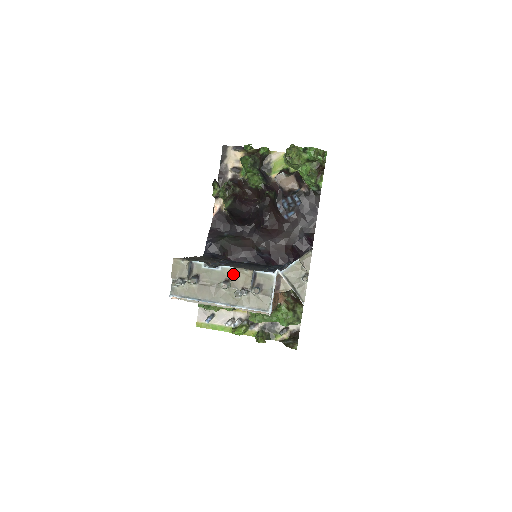
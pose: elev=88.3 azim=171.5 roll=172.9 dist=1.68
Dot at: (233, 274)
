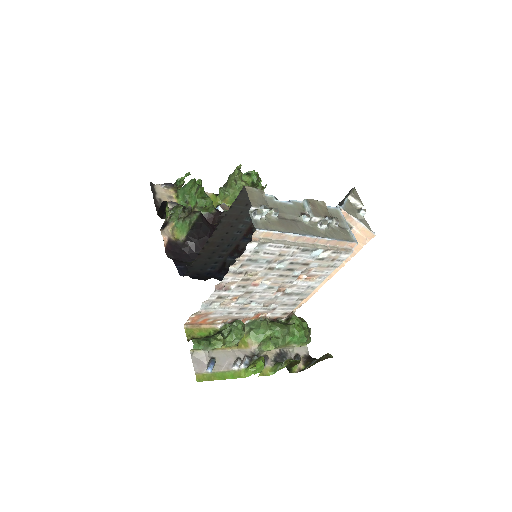
Dot at: (310, 203)
